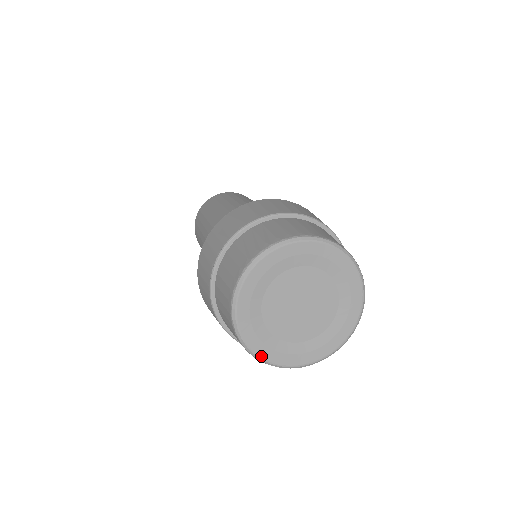
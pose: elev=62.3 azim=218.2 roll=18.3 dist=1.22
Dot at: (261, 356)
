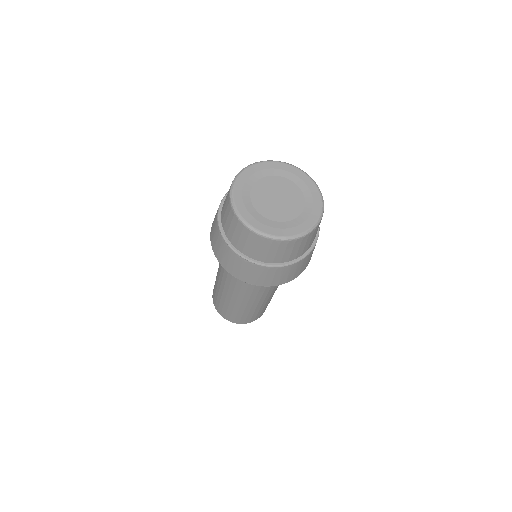
Dot at: (254, 227)
